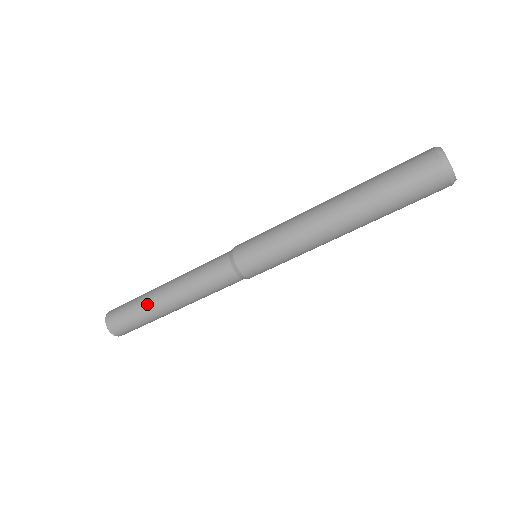
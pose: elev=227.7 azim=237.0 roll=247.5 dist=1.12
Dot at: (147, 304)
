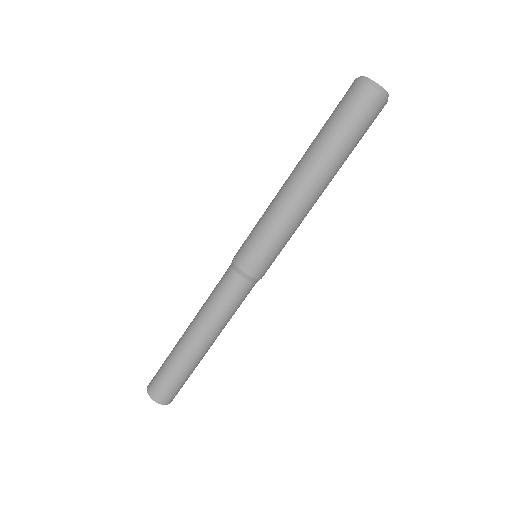
Dot at: (175, 346)
